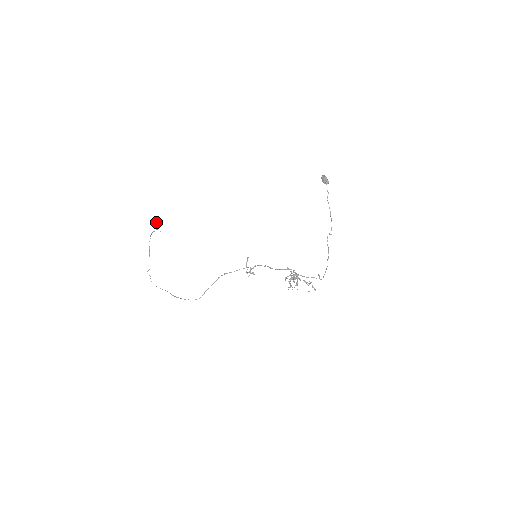
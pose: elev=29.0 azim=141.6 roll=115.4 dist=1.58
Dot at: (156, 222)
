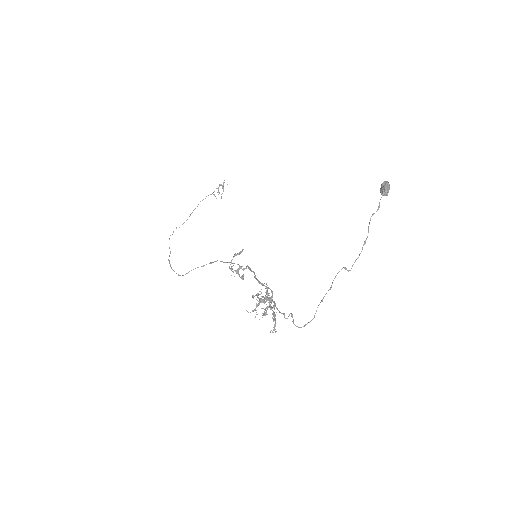
Dot at: (223, 186)
